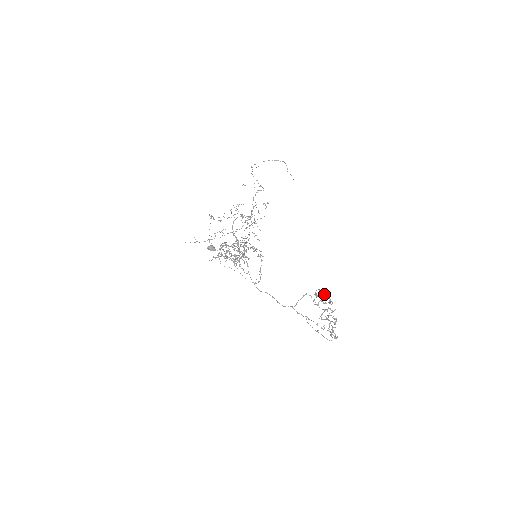
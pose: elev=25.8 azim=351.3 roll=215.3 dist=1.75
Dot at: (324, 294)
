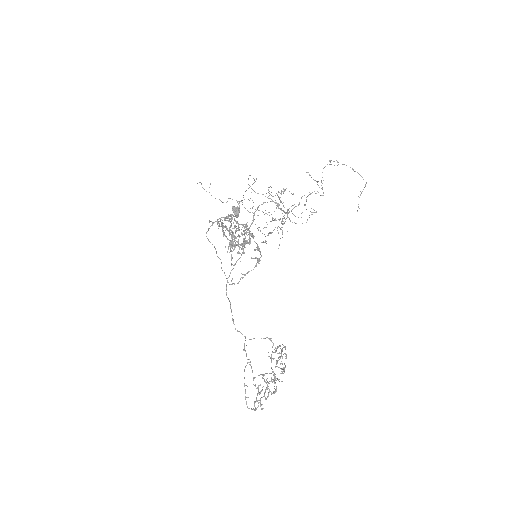
Dot at: (285, 356)
